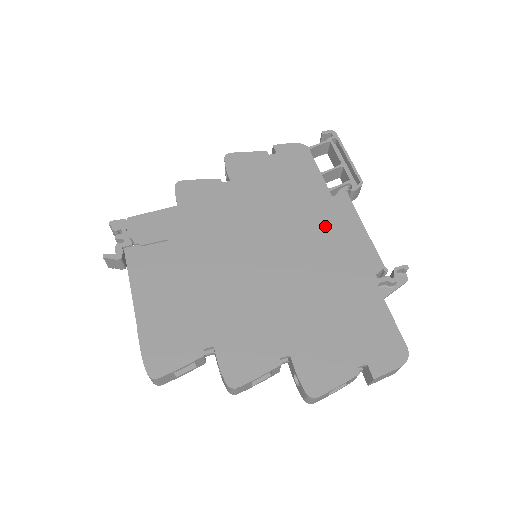
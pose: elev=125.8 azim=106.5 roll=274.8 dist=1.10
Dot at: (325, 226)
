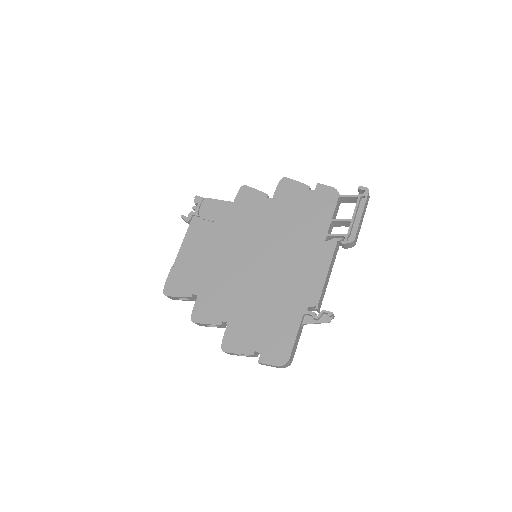
Dot at: (304, 259)
